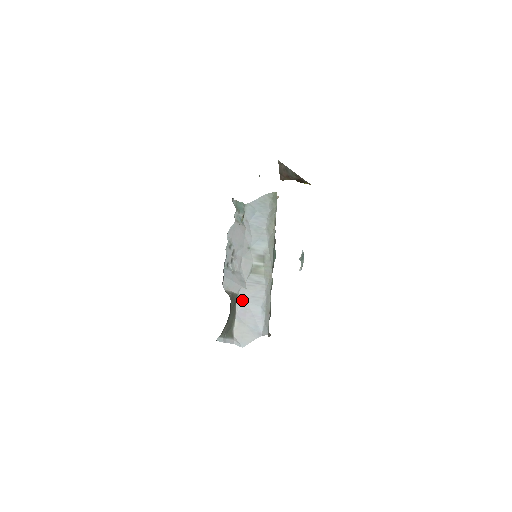
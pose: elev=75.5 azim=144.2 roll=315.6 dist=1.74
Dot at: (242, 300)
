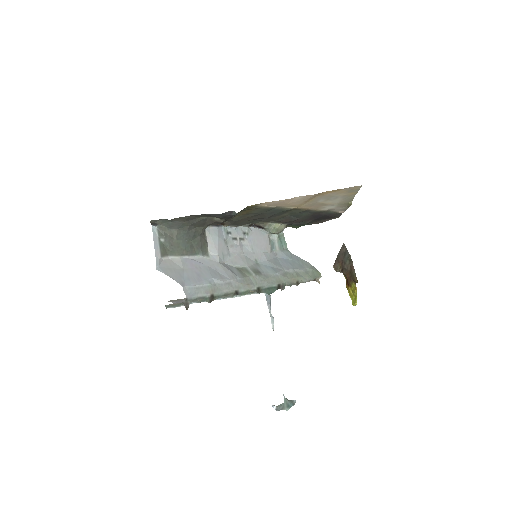
Dot at: (205, 261)
